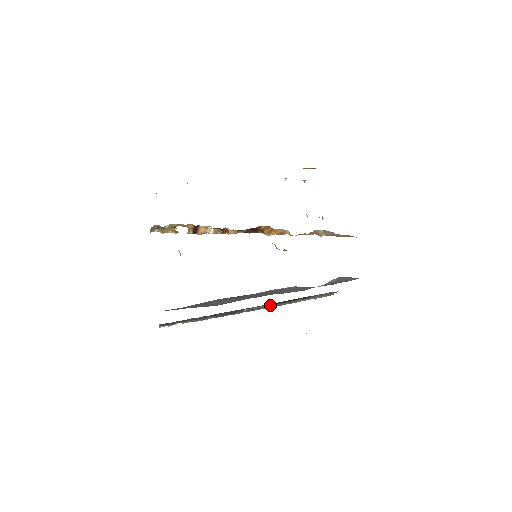
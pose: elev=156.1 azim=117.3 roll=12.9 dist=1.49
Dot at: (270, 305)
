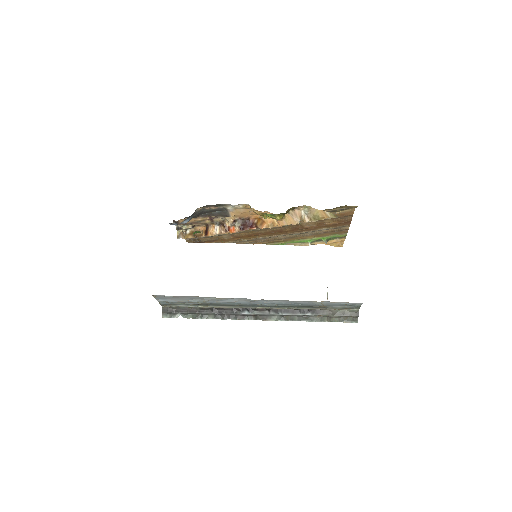
Dot at: (276, 317)
